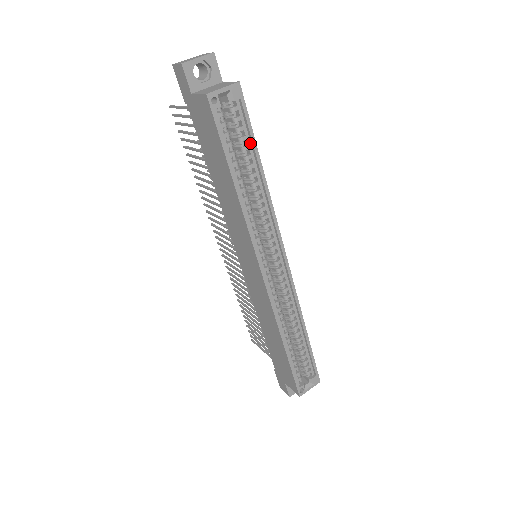
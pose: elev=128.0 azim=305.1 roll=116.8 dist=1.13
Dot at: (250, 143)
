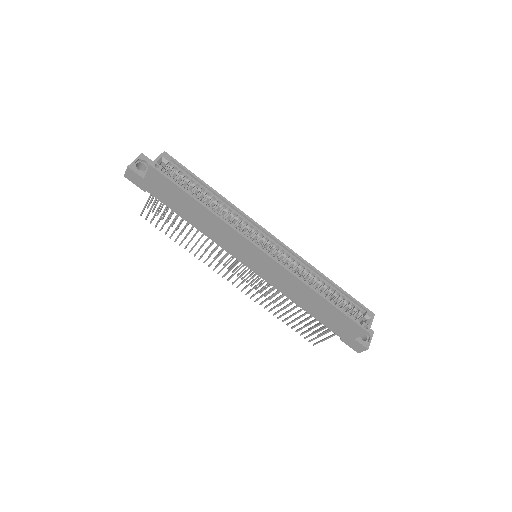
Dot at: (195, 180)
